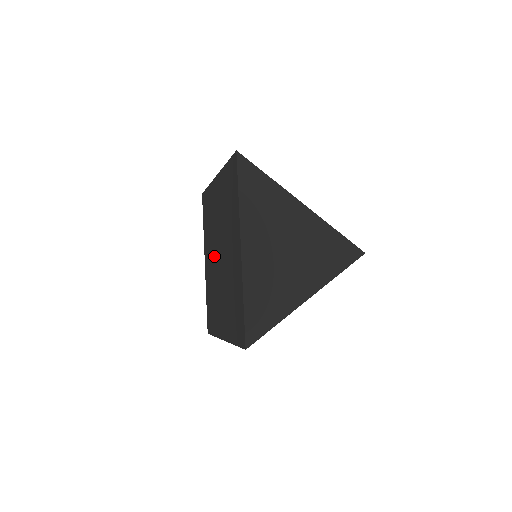
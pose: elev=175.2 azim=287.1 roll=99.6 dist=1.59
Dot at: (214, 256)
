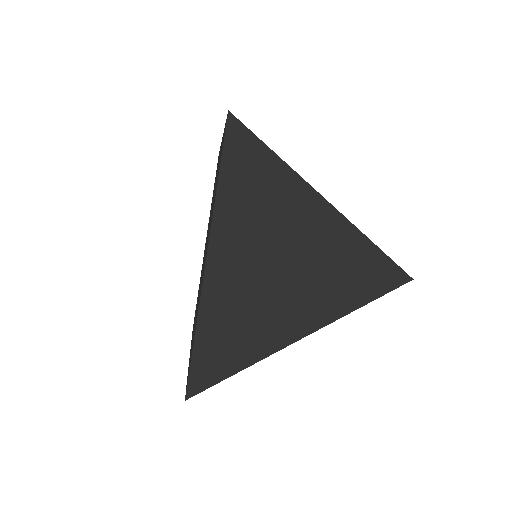
Dot at: occluded
